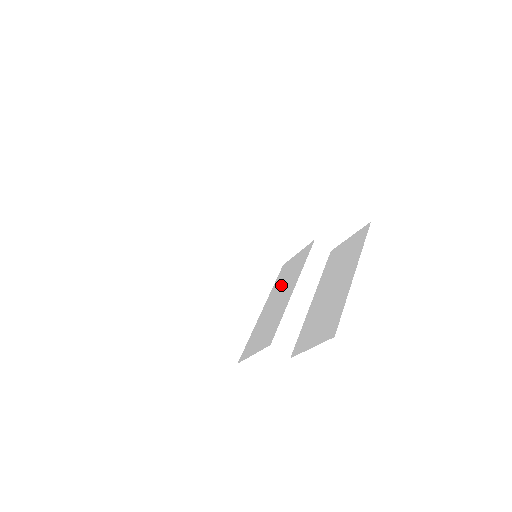
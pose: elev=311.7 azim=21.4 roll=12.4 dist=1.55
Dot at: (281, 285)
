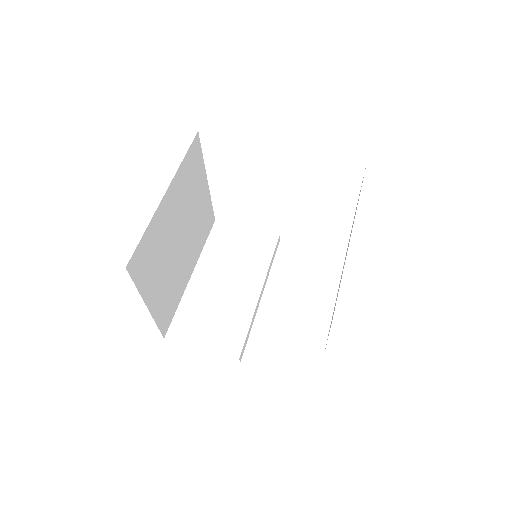
Dot at: occluded
